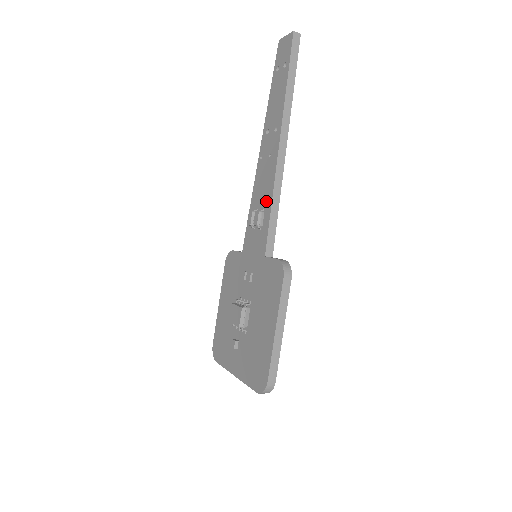
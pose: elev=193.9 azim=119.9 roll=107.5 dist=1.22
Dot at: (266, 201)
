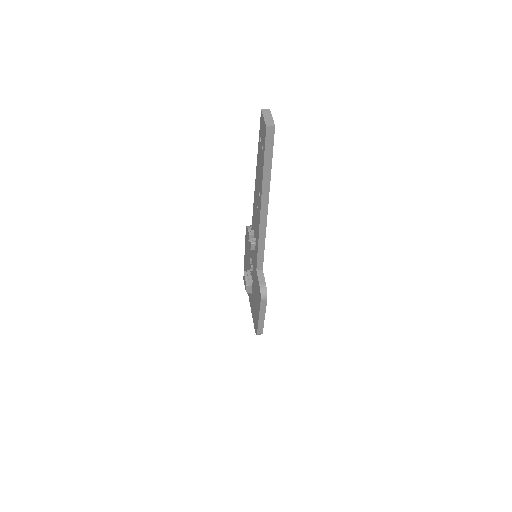
Dot at: (256, 237)
